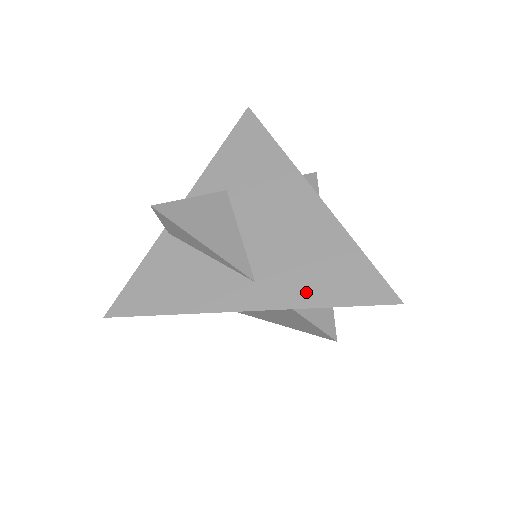
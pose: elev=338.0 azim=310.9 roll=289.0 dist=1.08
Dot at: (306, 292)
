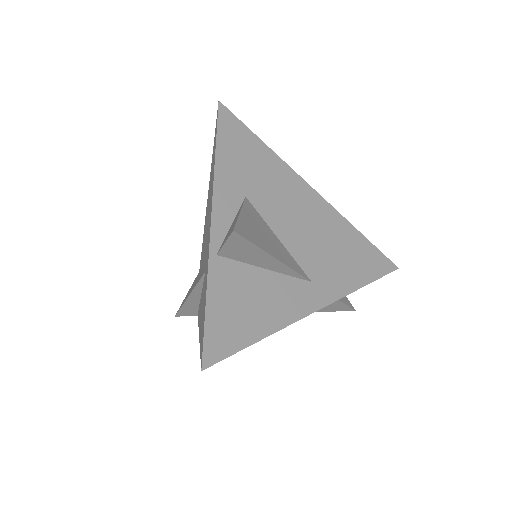
Dot at: (347, 279)
